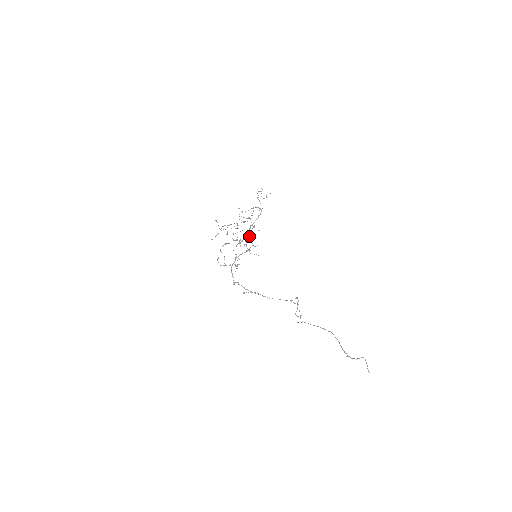
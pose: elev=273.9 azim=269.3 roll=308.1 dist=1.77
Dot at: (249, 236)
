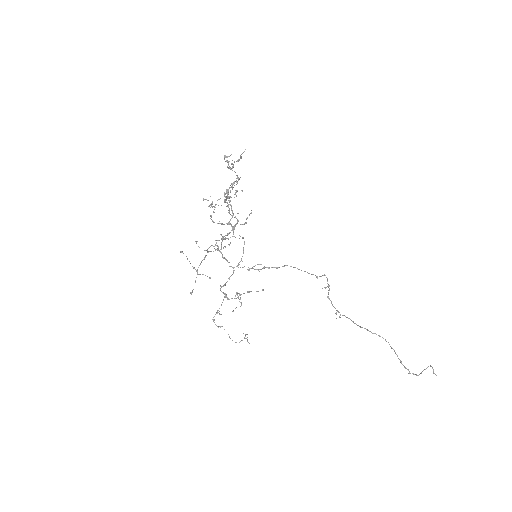
Dot at: occluded
